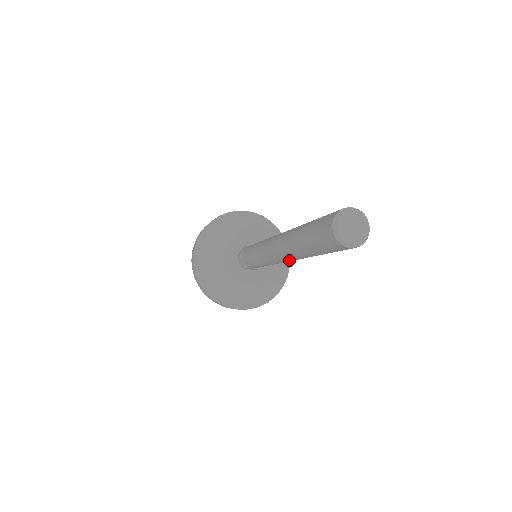
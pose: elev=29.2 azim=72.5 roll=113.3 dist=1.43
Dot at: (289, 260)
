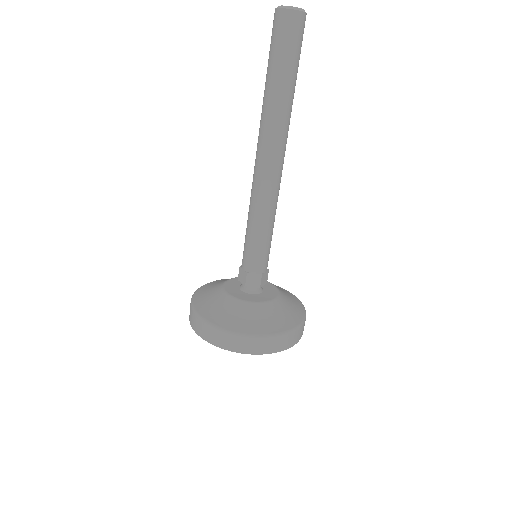
Dot at: (272, 147)
